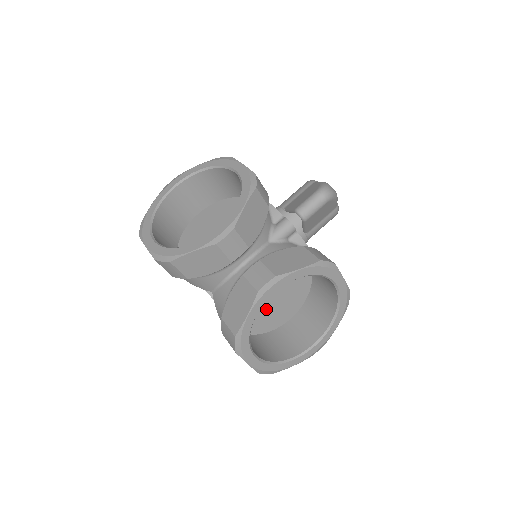
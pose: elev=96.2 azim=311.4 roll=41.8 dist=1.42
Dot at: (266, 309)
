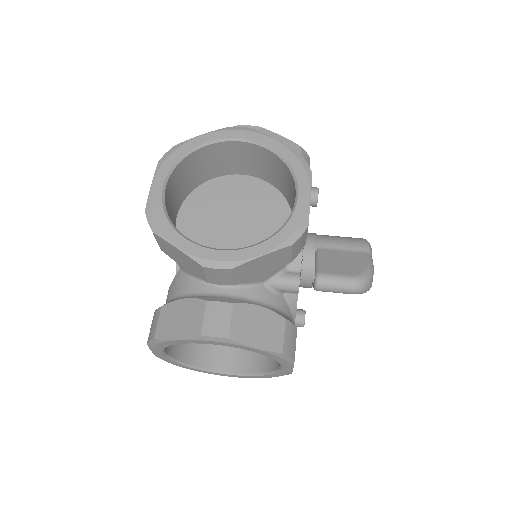
Dot at: occluded
